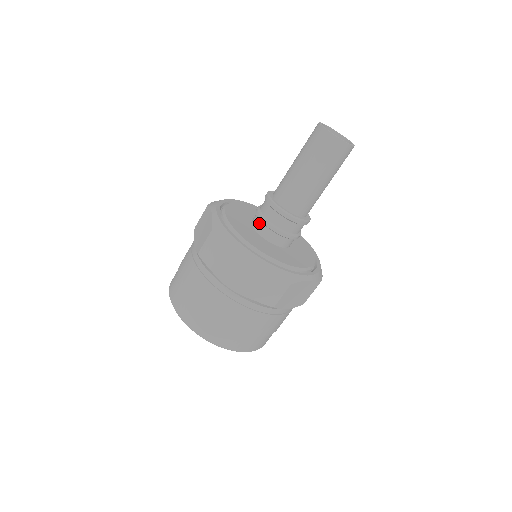
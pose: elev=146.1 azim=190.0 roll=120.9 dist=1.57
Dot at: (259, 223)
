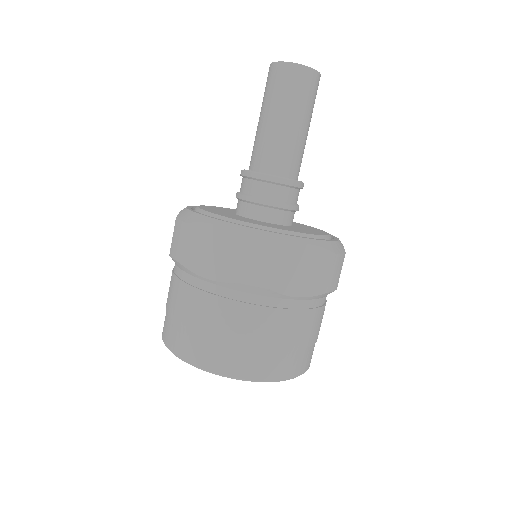
Dot at: (263, 210)
